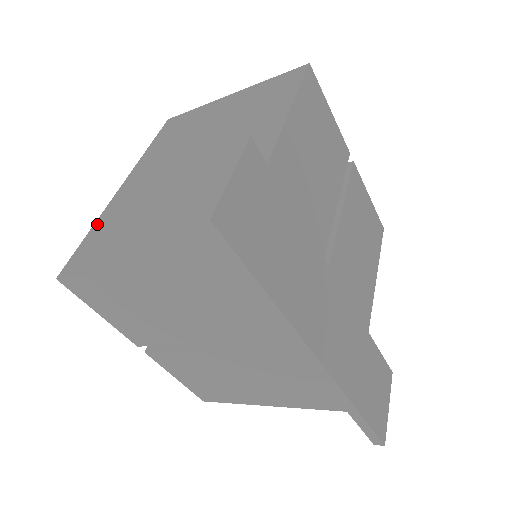
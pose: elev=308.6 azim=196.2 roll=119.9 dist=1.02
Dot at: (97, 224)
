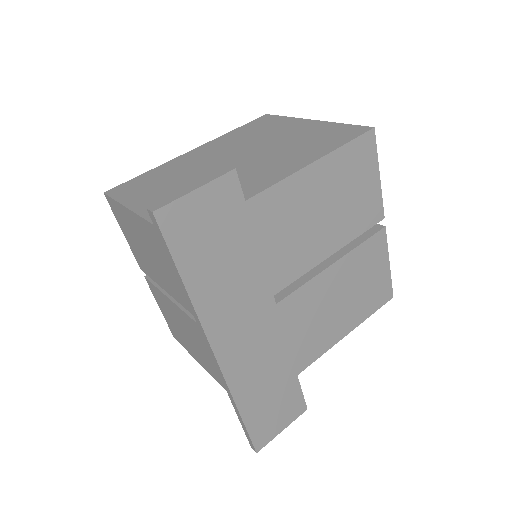
Dot at: (154, 169)
